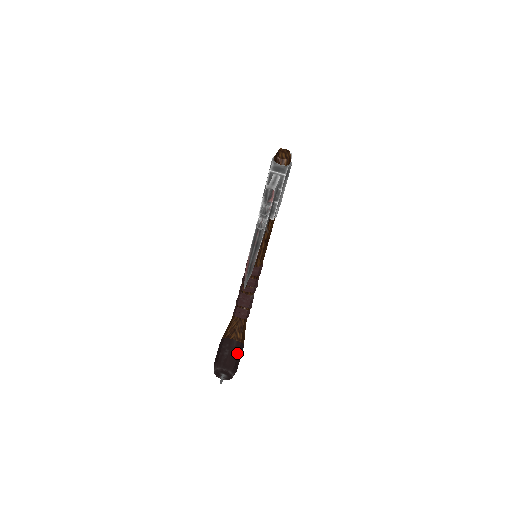
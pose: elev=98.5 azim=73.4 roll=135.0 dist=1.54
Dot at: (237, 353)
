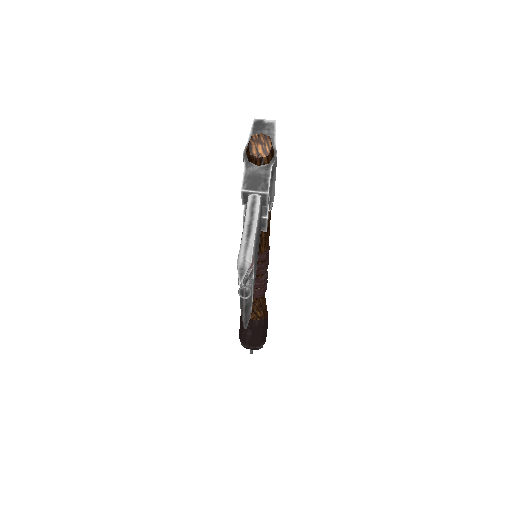
Dot at: (262, 330)
